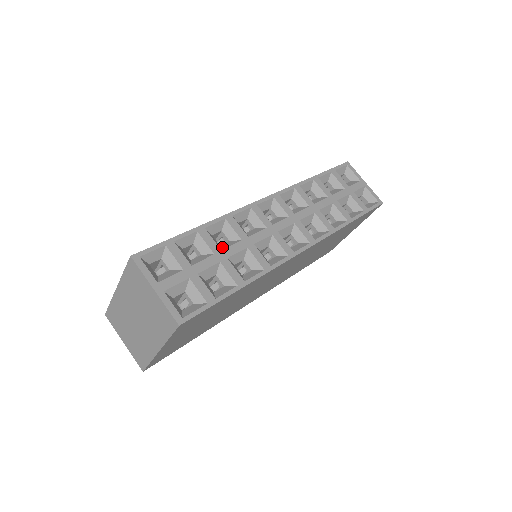
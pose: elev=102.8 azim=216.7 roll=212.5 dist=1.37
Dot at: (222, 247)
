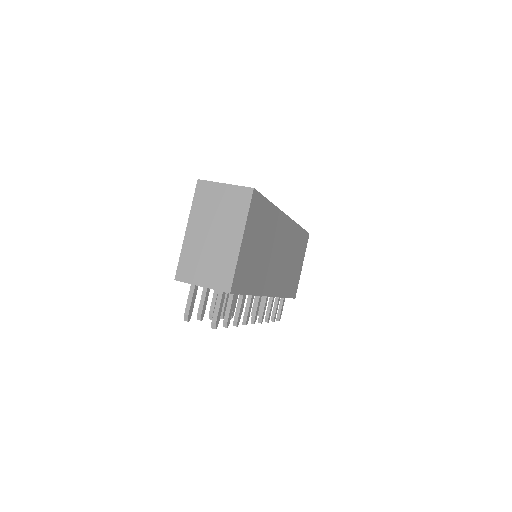
Dot at: occluded
